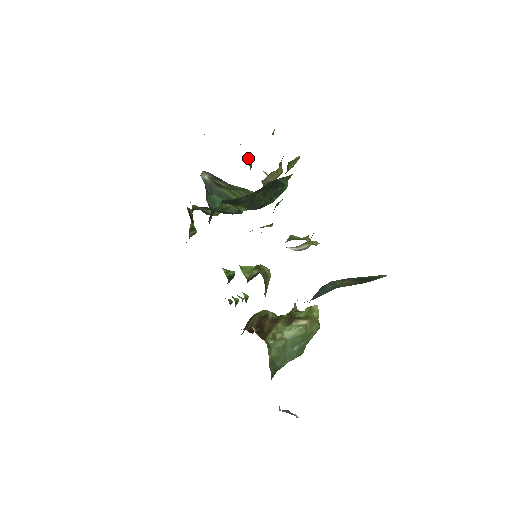
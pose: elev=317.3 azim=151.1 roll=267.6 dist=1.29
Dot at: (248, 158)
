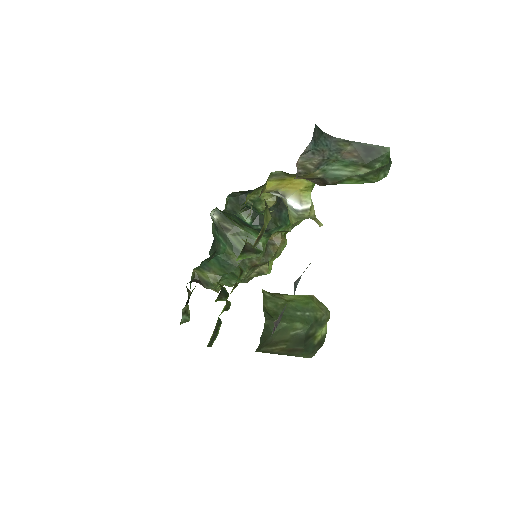
Dot at: occluded
